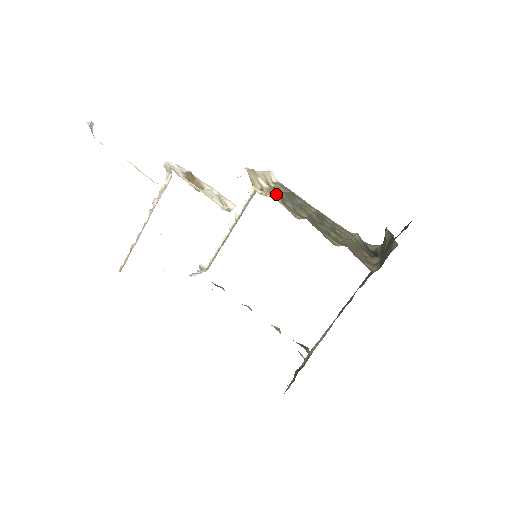
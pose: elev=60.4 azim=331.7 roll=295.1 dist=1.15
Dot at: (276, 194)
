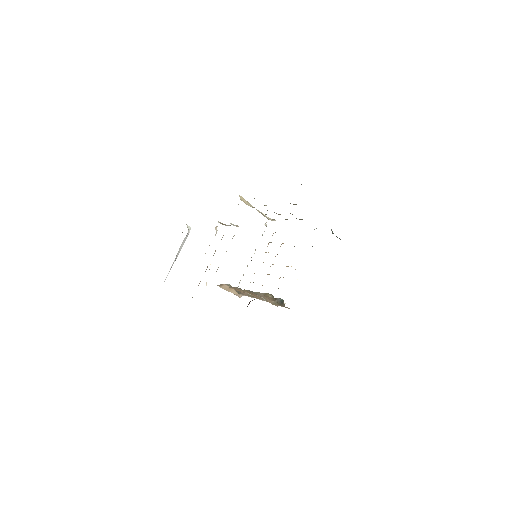
Dot at: occluded
